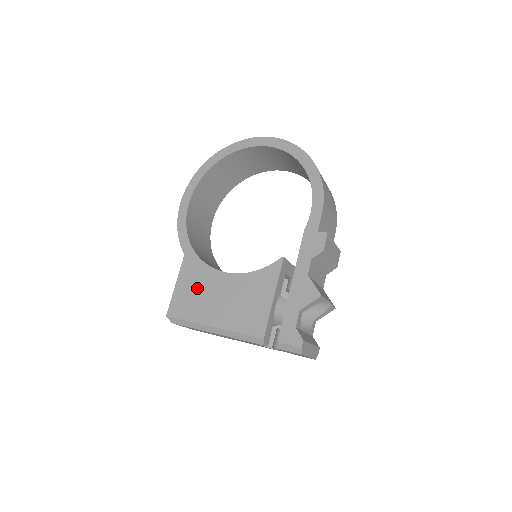
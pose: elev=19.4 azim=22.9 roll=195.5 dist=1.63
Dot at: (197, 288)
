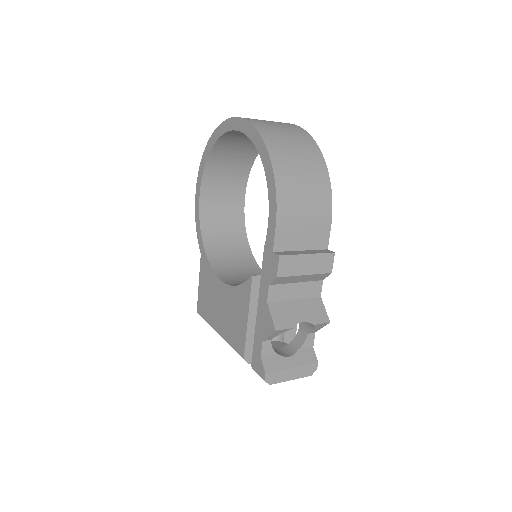
Dot at: (208, 291)
